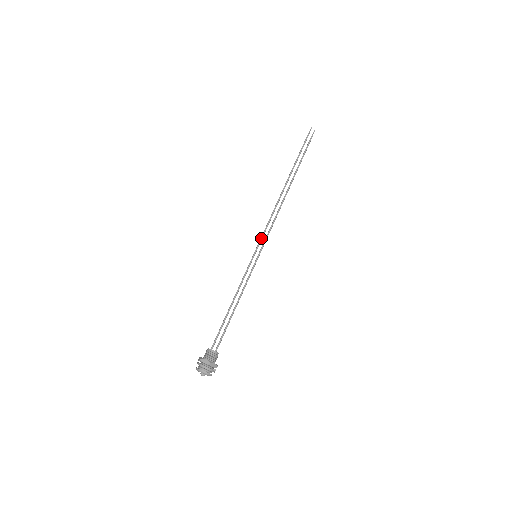
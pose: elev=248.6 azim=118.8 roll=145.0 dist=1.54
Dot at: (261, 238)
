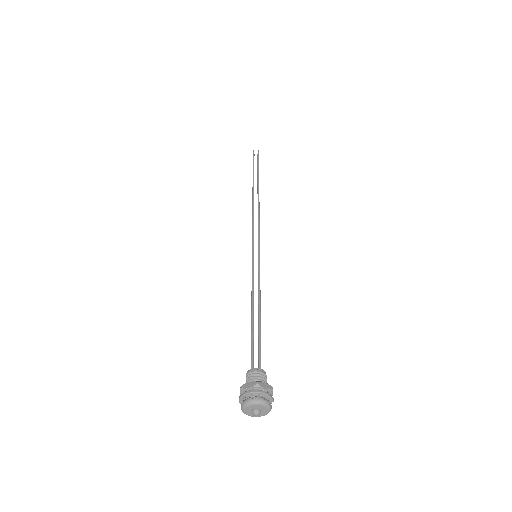
Dot at: (252, 239)
